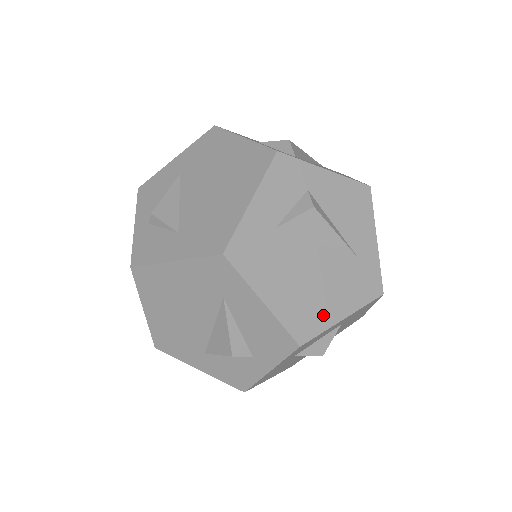
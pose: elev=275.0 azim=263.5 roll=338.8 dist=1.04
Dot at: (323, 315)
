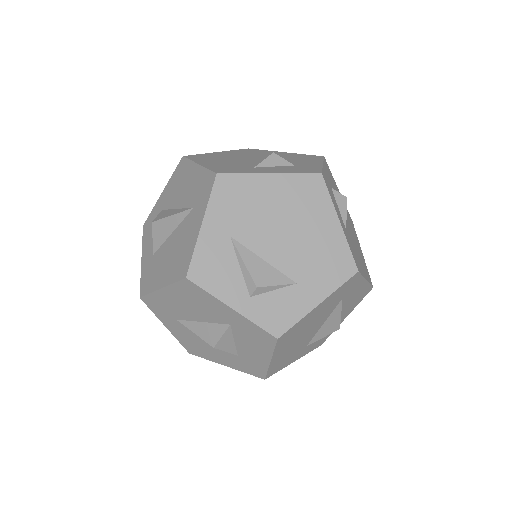
Dot at: (363, 260)
